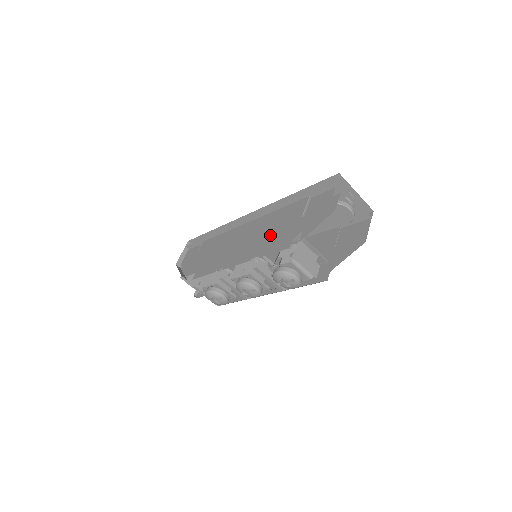
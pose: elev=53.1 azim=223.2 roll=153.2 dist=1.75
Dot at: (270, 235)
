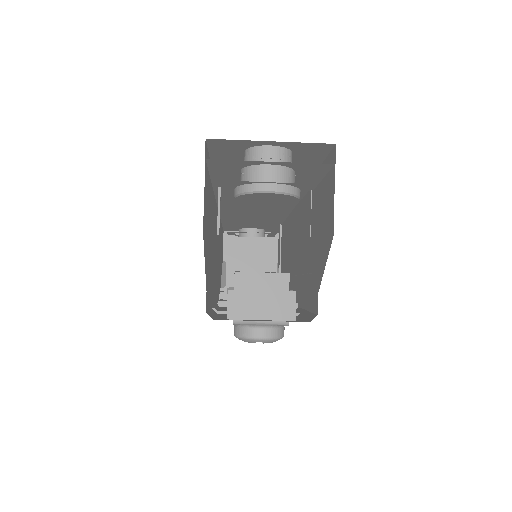
Dot at: occluded
